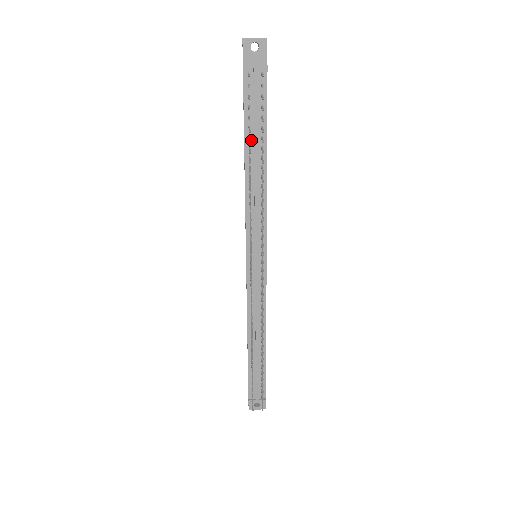
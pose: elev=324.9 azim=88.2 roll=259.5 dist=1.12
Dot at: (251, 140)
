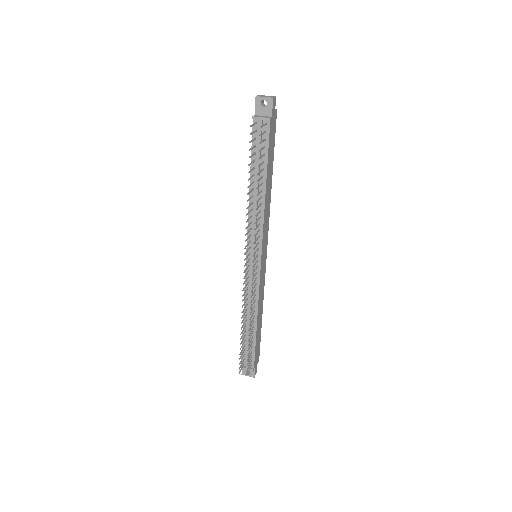
Dot at: (255, 170)
